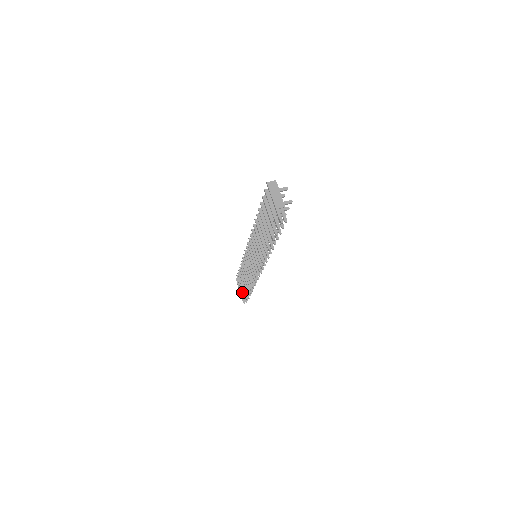
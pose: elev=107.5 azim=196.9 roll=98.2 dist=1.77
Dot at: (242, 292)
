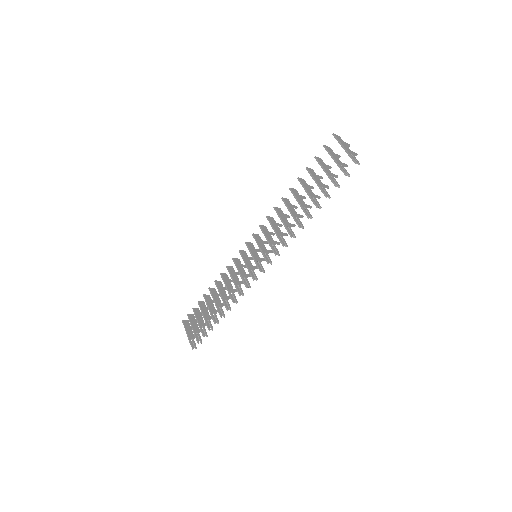
Dot at: (195, 332)
